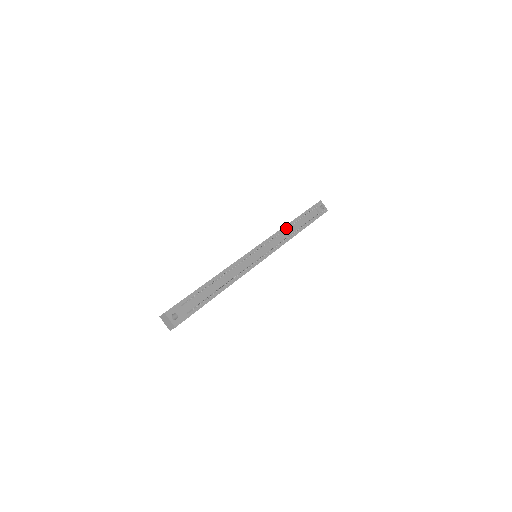
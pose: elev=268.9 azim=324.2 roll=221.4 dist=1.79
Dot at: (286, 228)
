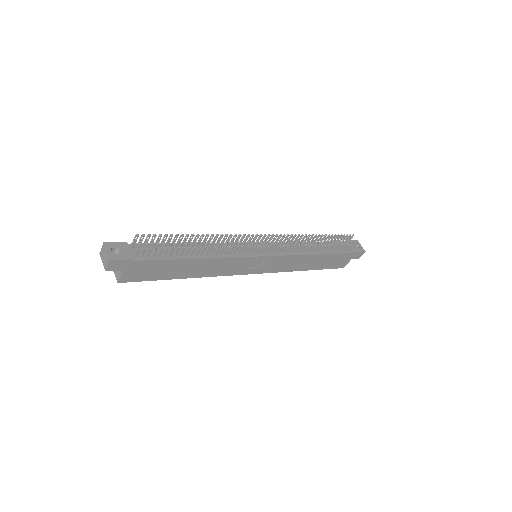
Dot at: occluded
